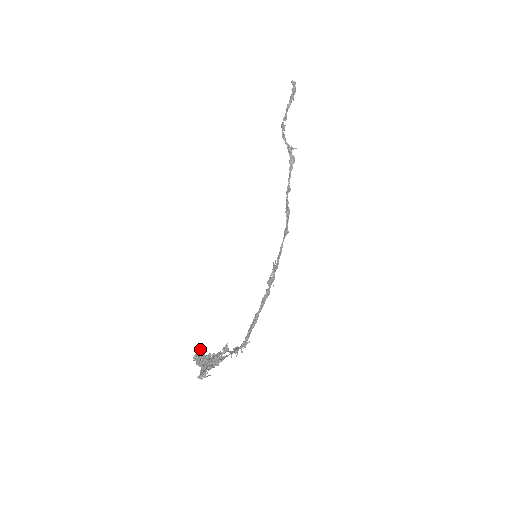
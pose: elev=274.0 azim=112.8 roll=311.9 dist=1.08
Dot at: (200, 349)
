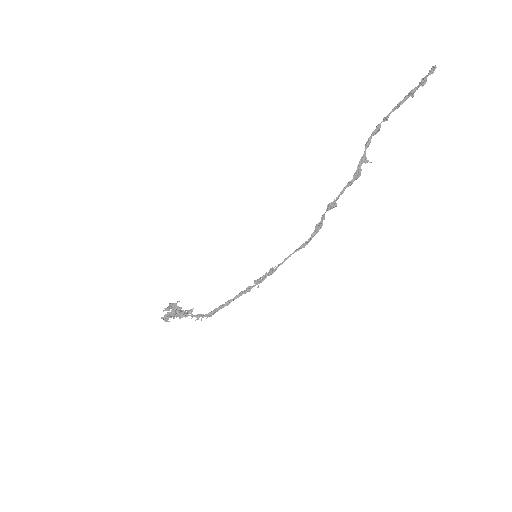
Dot at: (178, 301)
